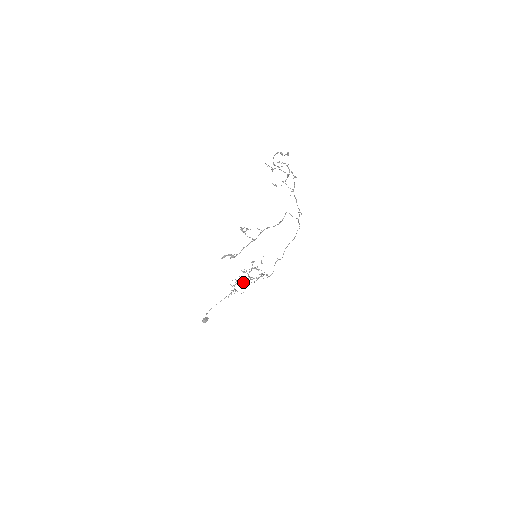
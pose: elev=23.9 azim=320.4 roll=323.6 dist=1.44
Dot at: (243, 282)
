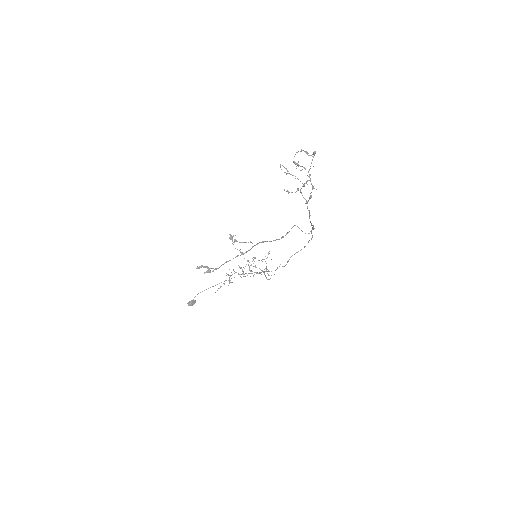
Dot at: (241, 274)
